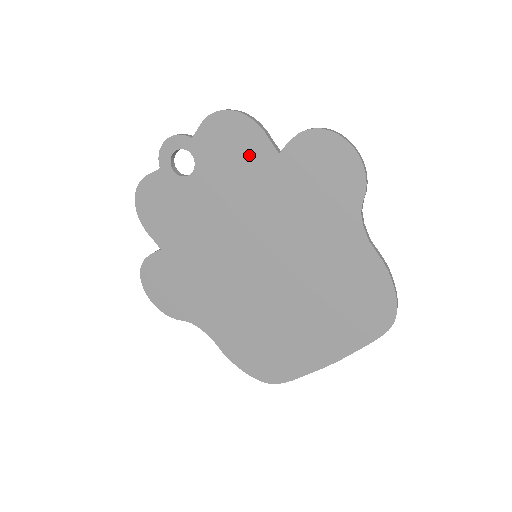
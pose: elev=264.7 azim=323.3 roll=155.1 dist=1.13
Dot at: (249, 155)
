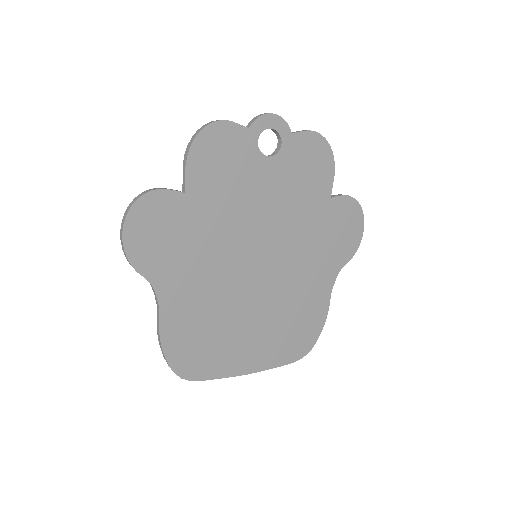
Dot at: (315, 182)
